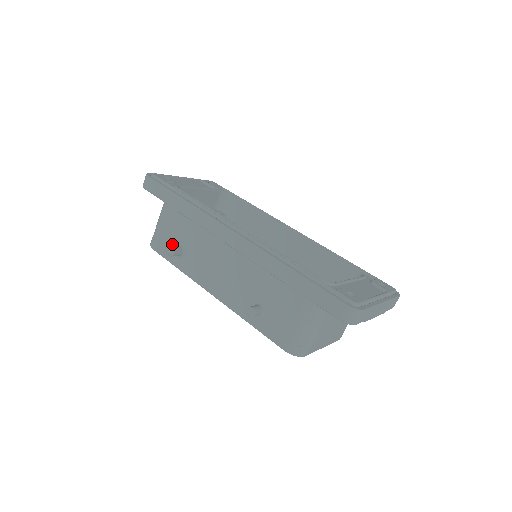
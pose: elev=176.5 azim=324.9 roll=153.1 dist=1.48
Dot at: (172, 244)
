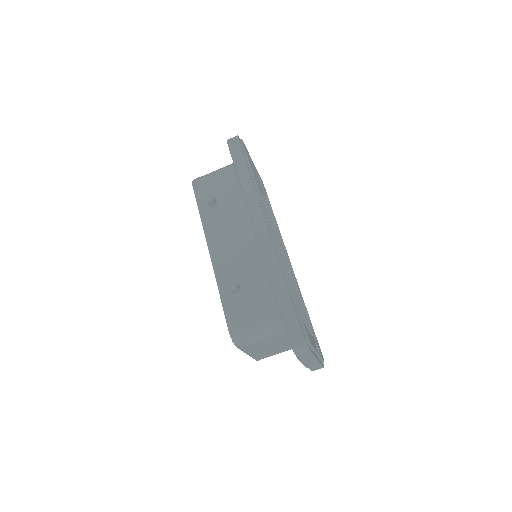
Dot at: (212, 194)
